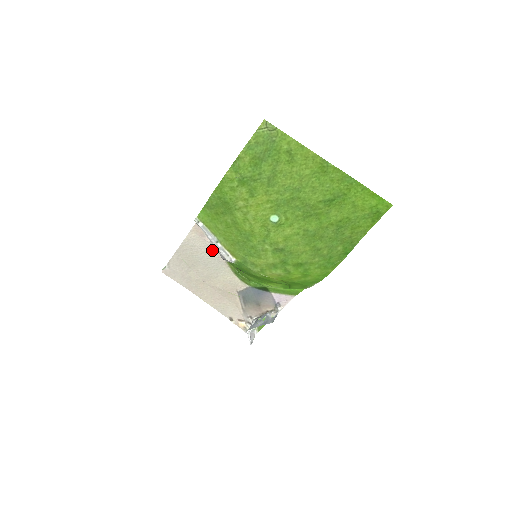
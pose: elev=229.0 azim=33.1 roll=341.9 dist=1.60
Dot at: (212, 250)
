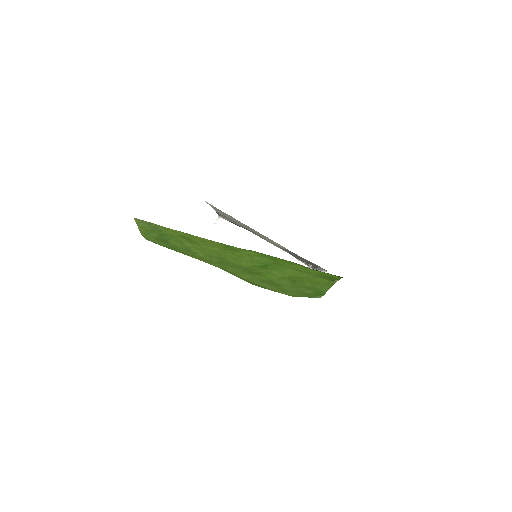
Dot at: (238, 221)
